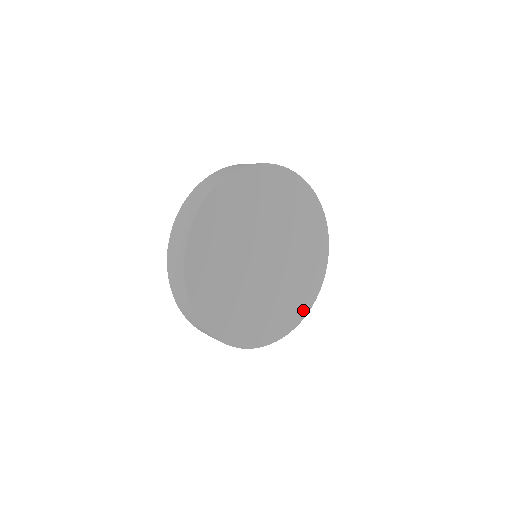
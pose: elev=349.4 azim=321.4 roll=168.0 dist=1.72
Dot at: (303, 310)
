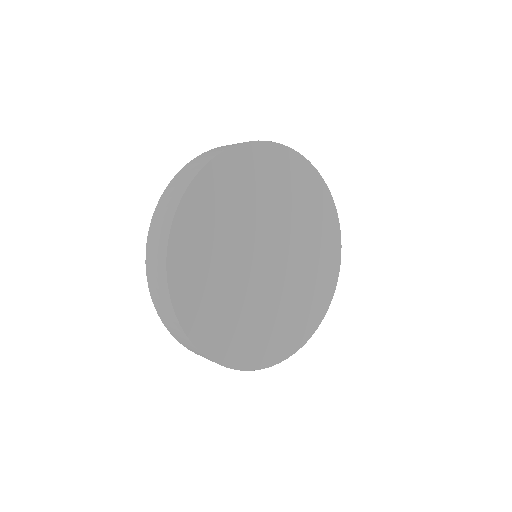
Dot at: (315, 319)
